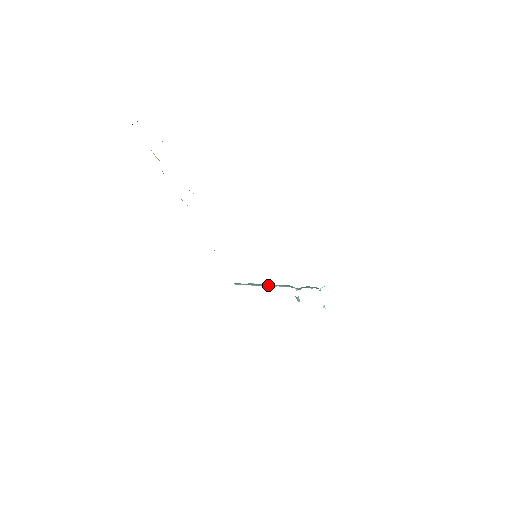
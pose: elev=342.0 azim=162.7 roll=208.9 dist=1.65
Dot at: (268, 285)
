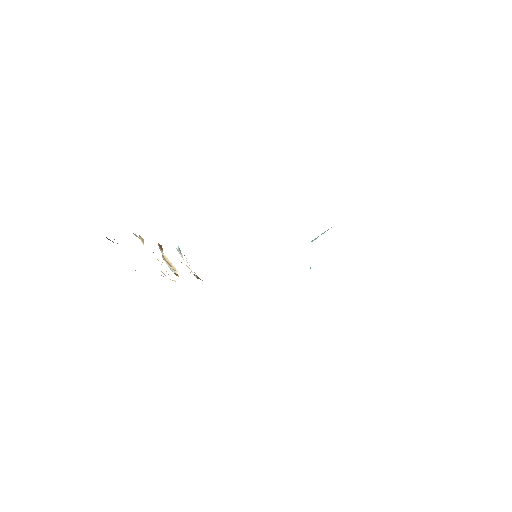
Dot at: occluded
